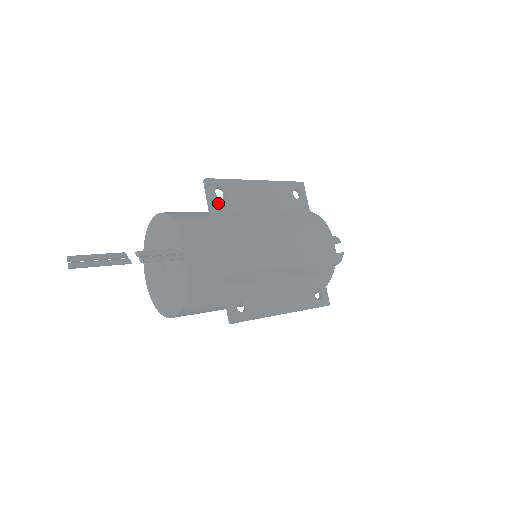
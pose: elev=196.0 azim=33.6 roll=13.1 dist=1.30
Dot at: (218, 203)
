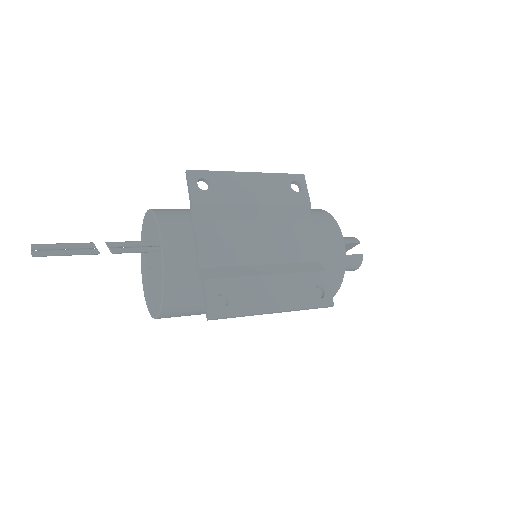
Dot at: (200, 194)
